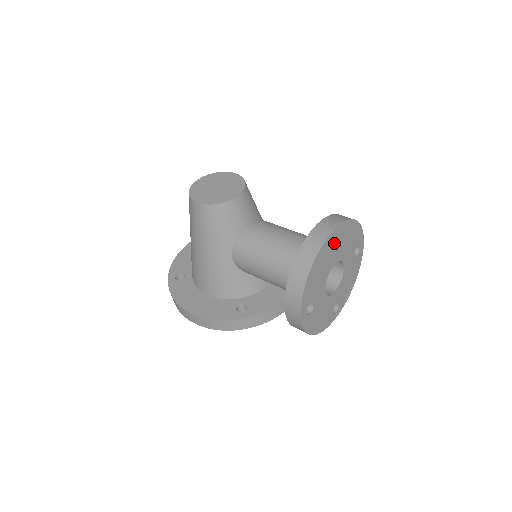
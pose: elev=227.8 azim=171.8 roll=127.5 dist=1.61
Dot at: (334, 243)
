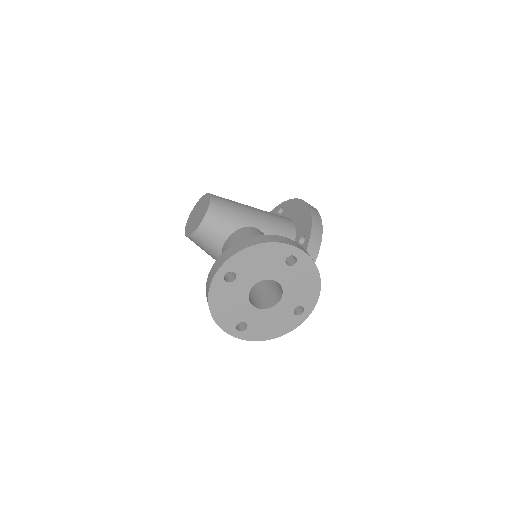
Dot at: (235, 274)
